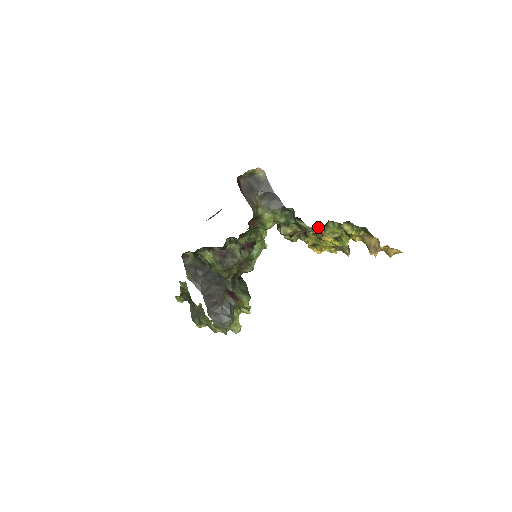
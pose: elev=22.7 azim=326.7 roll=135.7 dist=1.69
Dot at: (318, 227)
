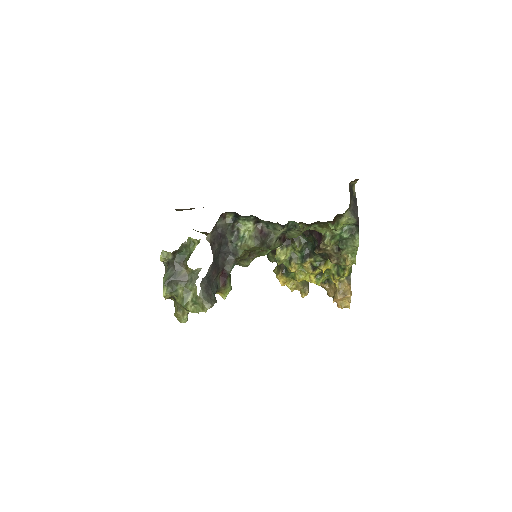
Dot at: (356, 251)
